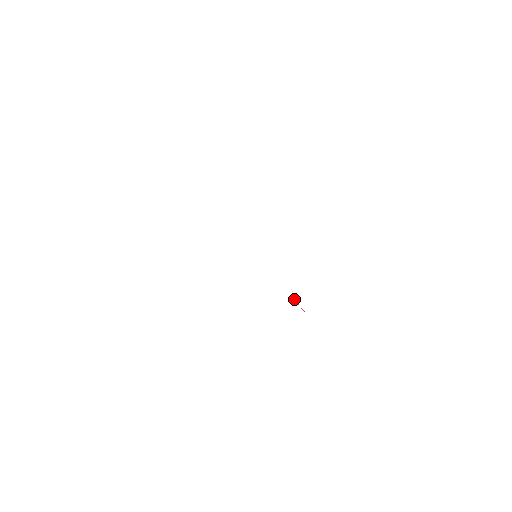
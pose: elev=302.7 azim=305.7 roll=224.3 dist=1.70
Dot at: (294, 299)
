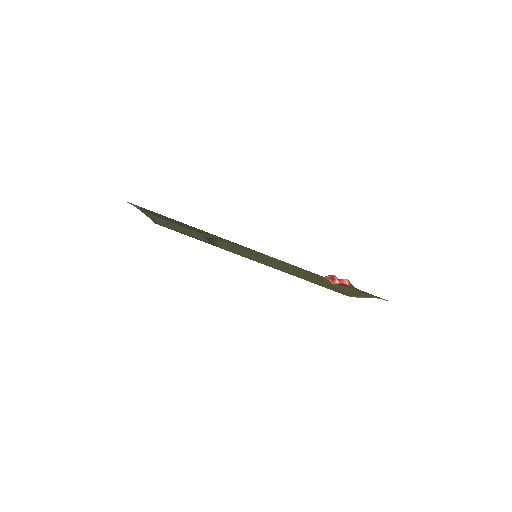
Dot at: (332, 277)
